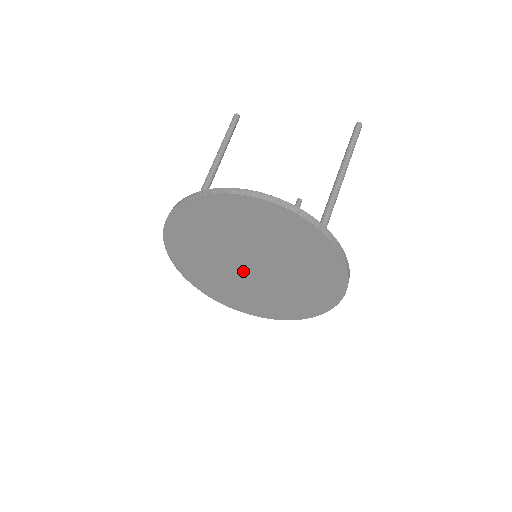
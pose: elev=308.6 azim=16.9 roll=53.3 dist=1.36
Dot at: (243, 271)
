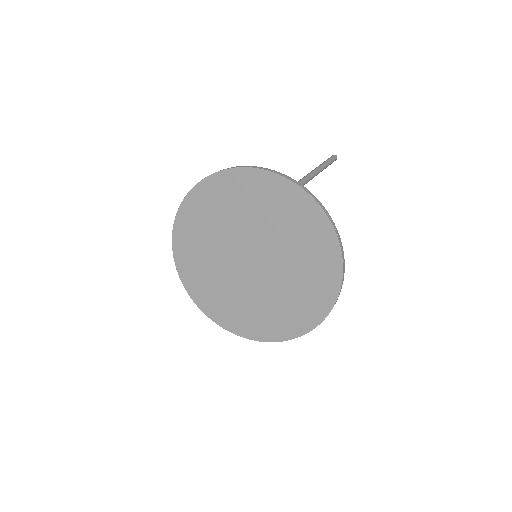
Dot at: (249, 274)
